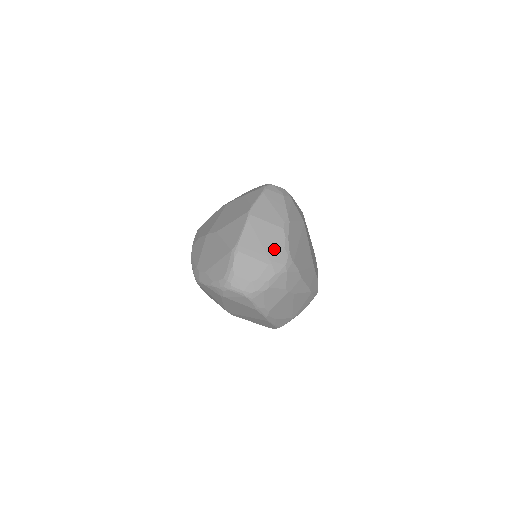
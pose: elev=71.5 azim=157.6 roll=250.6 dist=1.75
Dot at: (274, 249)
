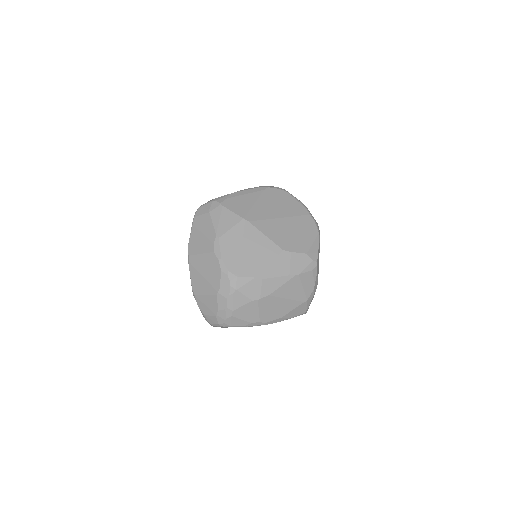
Dot at: (215, 277)
